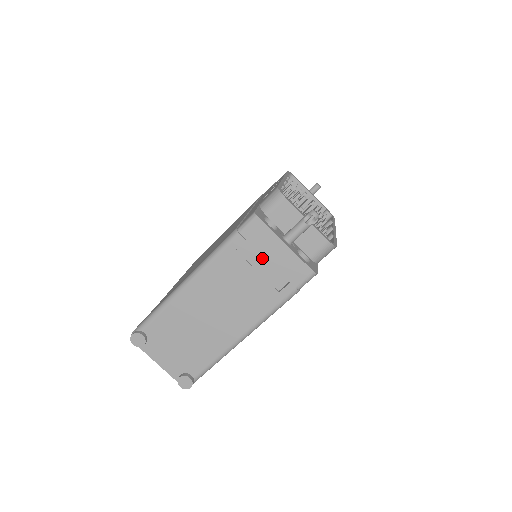
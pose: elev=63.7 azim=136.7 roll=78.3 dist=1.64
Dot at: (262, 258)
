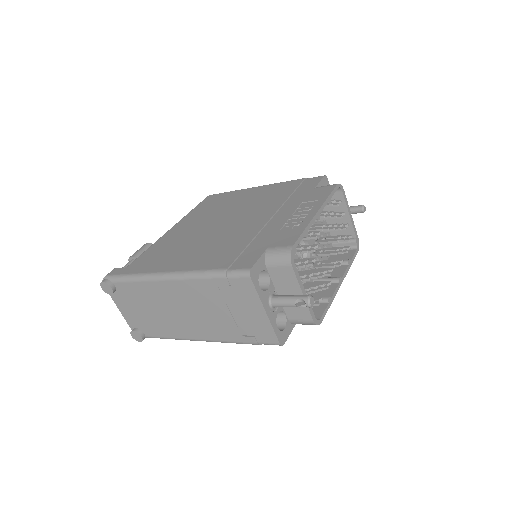
Dot at: (239, 306)
